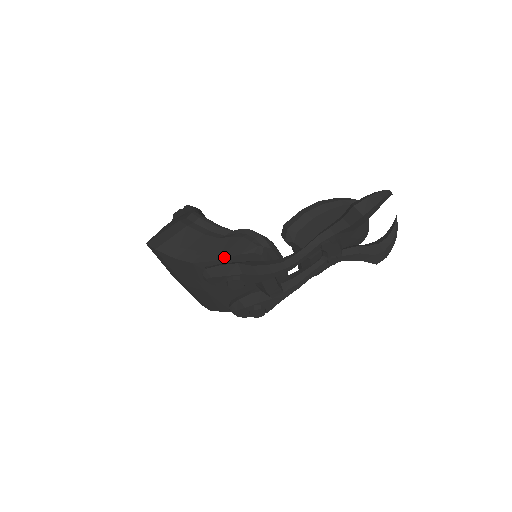
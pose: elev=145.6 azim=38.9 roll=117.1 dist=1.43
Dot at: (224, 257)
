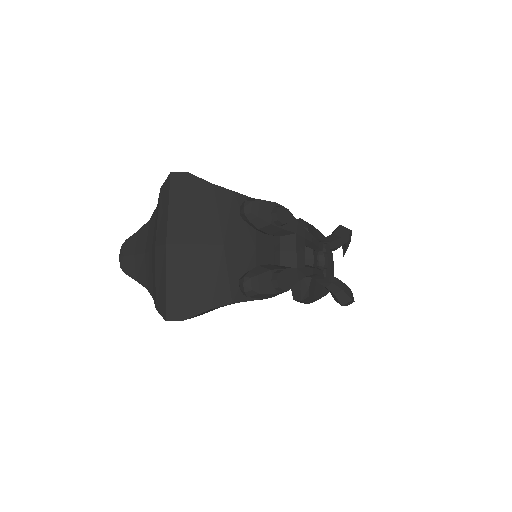
Dot at: occluded
